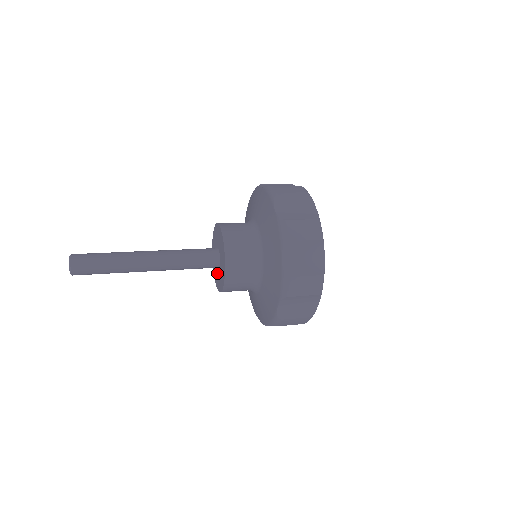
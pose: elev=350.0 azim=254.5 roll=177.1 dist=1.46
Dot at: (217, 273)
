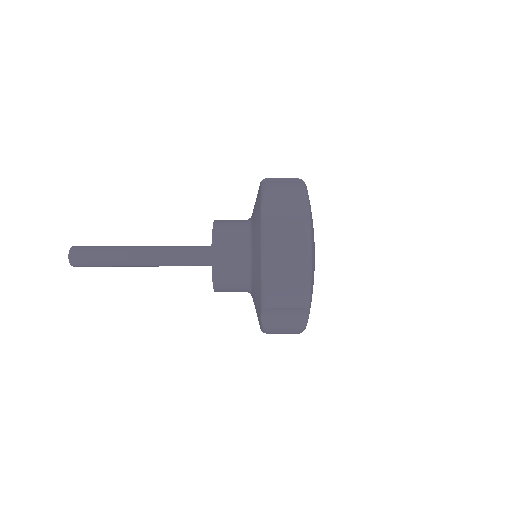
Dot at: occluded
